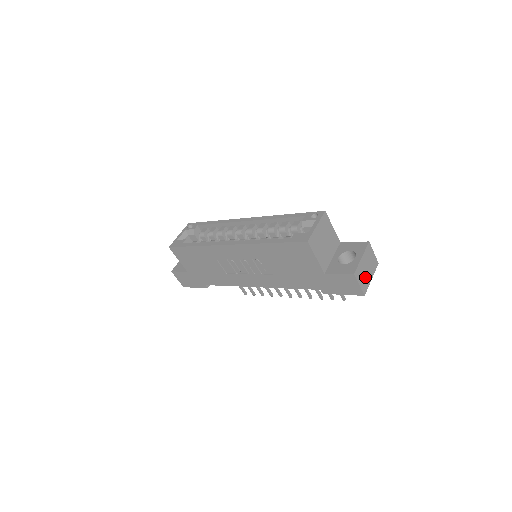
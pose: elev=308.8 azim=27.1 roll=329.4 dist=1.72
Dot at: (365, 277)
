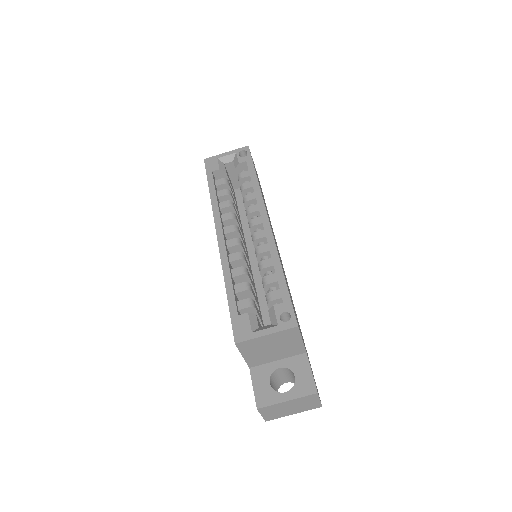
Dot at: (280, 412)
